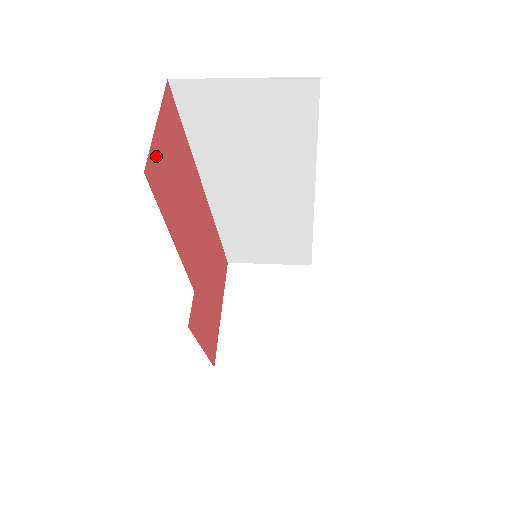
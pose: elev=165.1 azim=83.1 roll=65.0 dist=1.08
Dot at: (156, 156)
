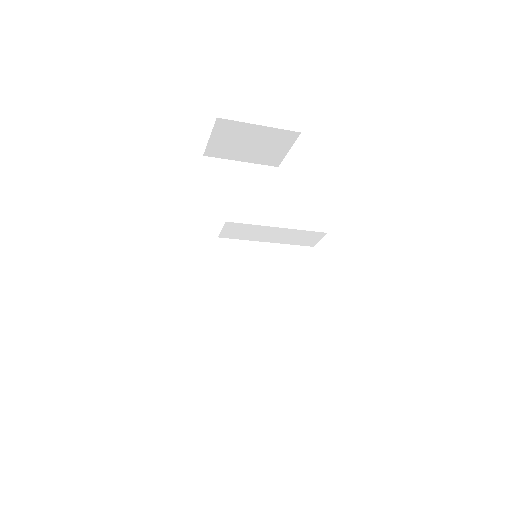
Dot at: occluded
